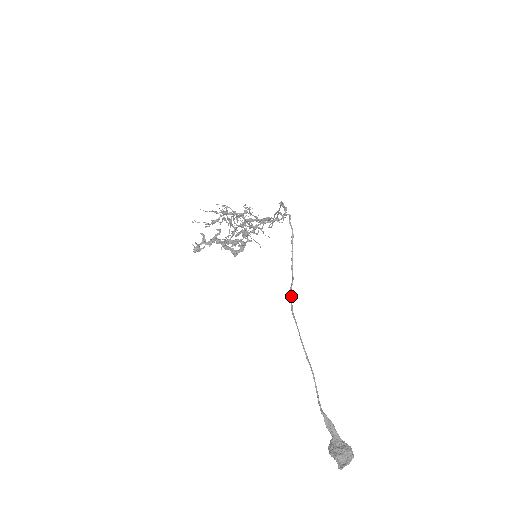
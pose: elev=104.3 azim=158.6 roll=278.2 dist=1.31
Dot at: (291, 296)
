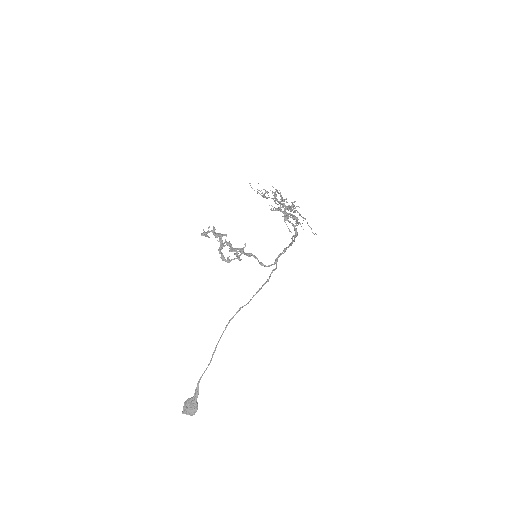
Dot at: occluded
